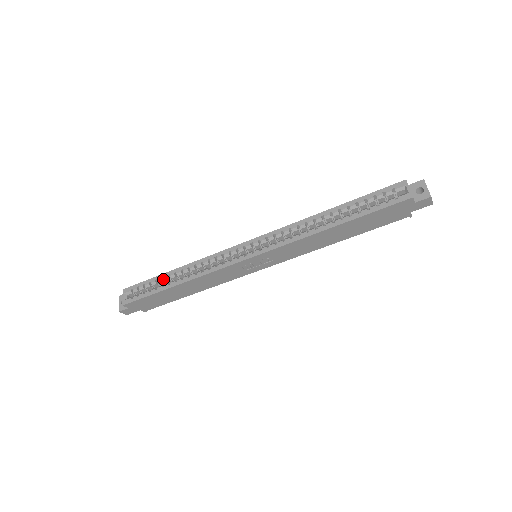
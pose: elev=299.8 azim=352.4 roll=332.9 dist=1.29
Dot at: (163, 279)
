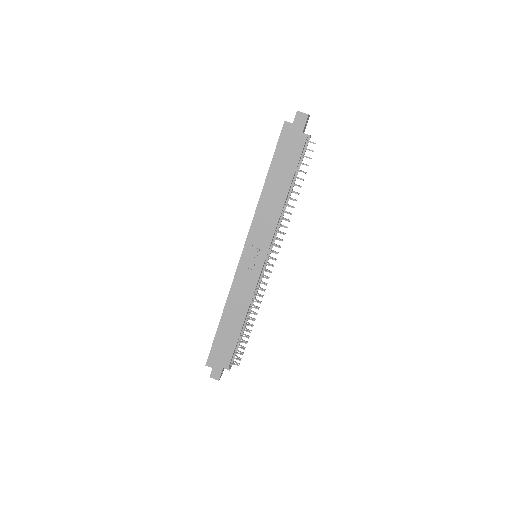
Dot at: occluded
